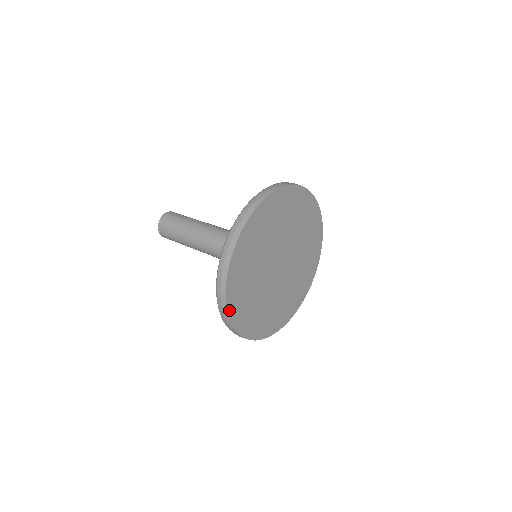
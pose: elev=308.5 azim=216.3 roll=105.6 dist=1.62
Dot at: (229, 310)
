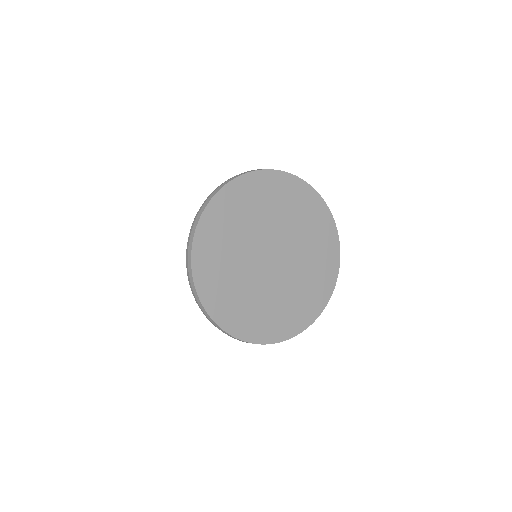
Dot at: (198, 287)
